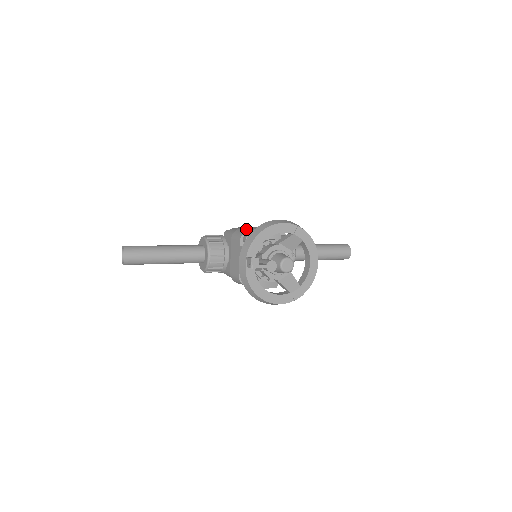
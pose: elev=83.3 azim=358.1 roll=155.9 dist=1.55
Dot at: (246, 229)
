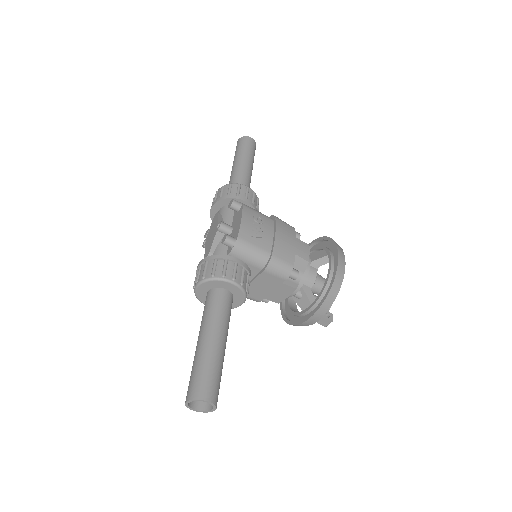
Dot at: (285, 257)
